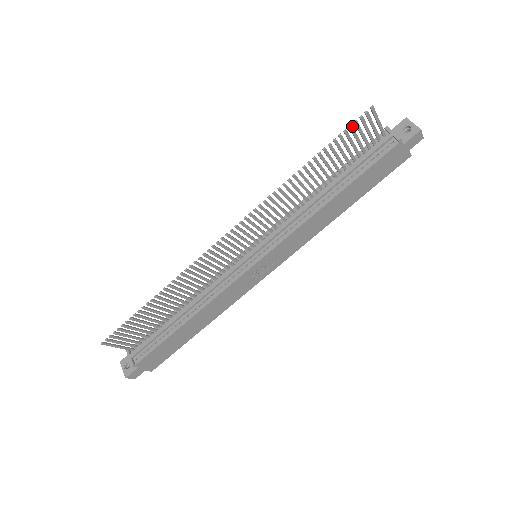
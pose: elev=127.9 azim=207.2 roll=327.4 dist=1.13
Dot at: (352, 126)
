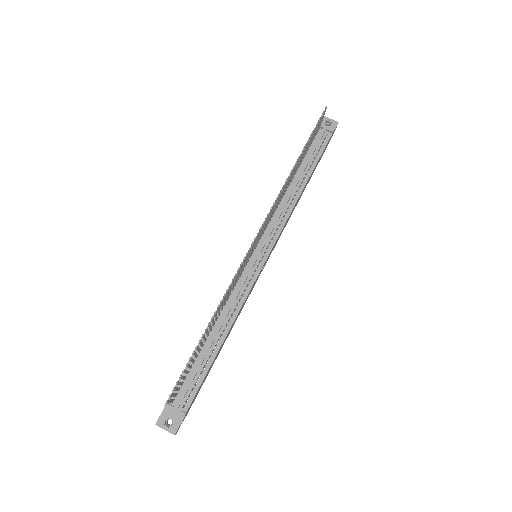
Dot at: (318, 124)
